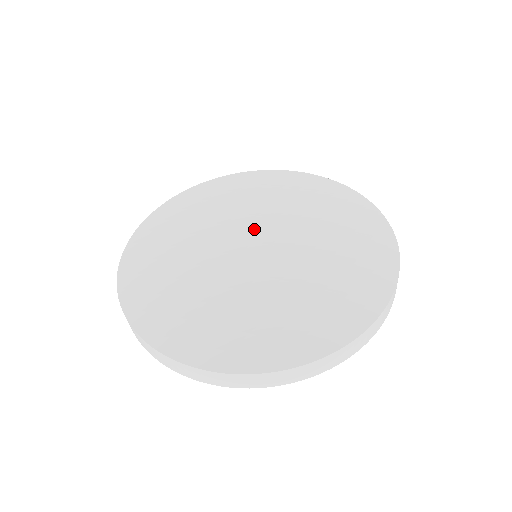
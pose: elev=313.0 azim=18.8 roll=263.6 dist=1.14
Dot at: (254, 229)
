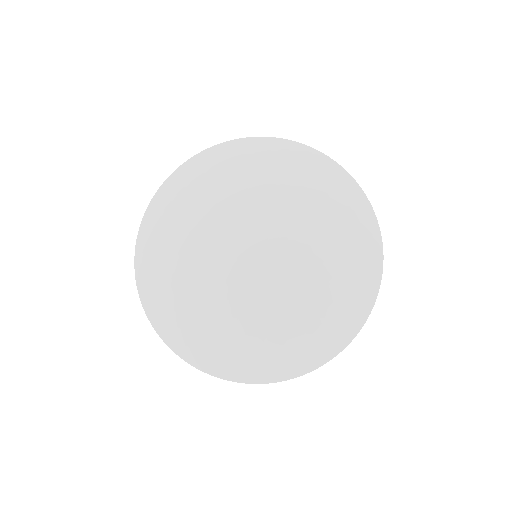
Dot at: (268, 242)
